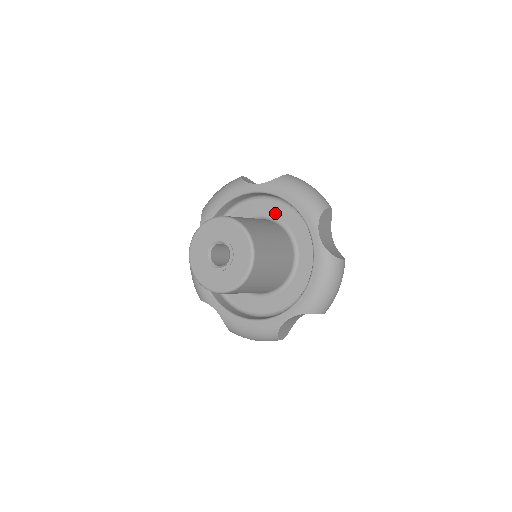
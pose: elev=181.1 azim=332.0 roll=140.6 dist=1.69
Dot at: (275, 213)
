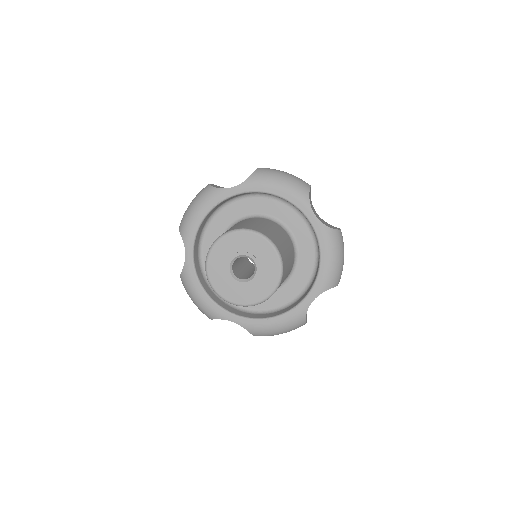
Dot at: (301, 241)
